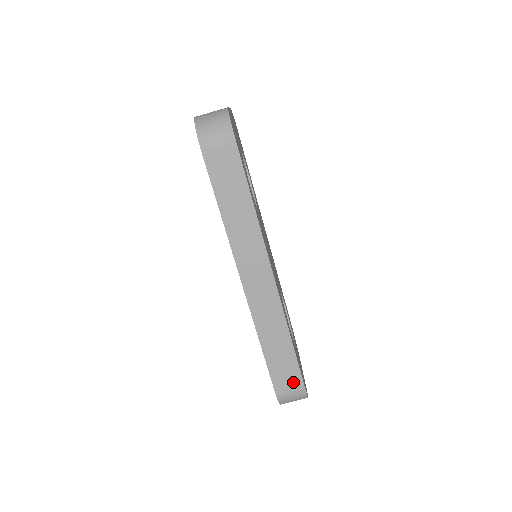
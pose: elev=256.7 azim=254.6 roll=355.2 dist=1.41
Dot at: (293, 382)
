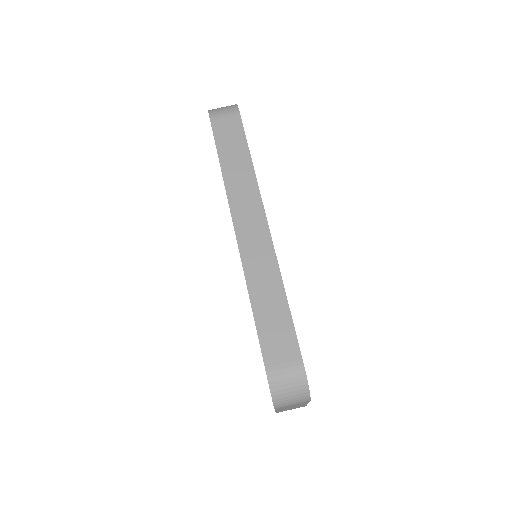
Dot at: (288, 353)
